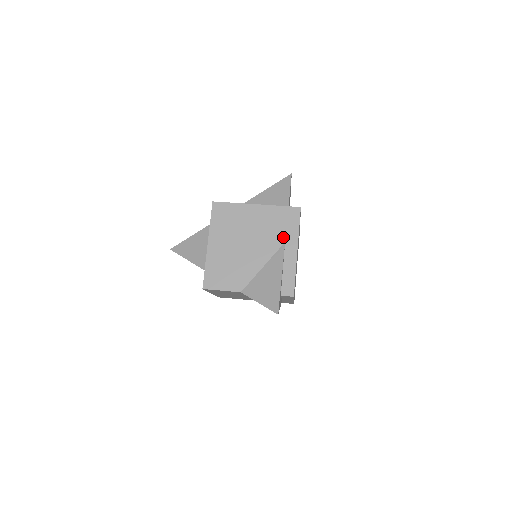
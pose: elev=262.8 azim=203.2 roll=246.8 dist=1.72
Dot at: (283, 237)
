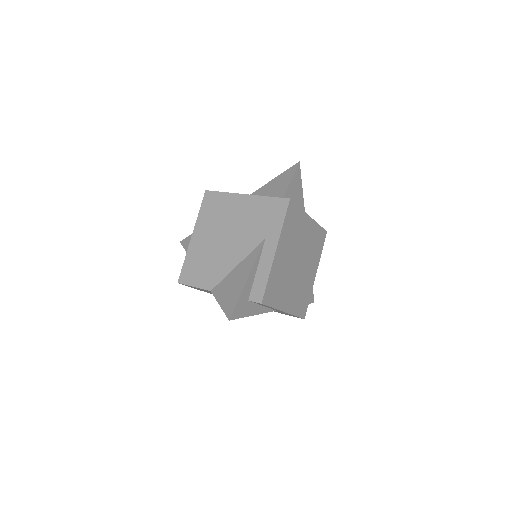
Dot at: (264, 233)
